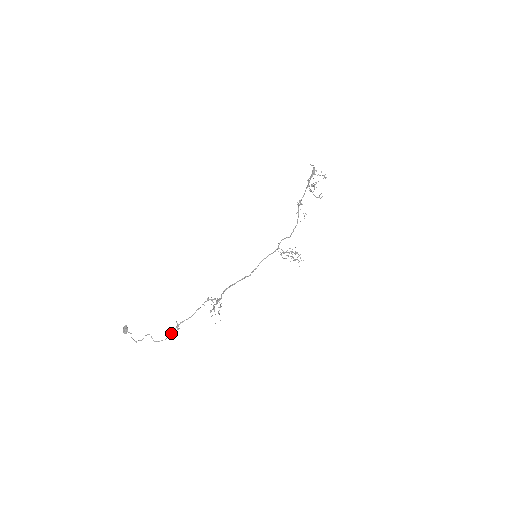
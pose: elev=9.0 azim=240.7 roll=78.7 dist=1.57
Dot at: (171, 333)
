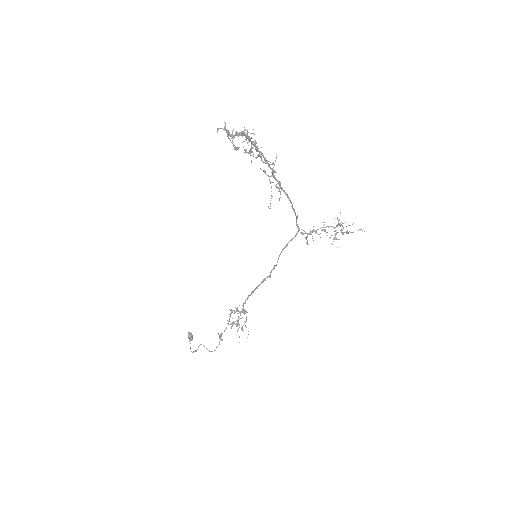
Dot at: (219, 344)
